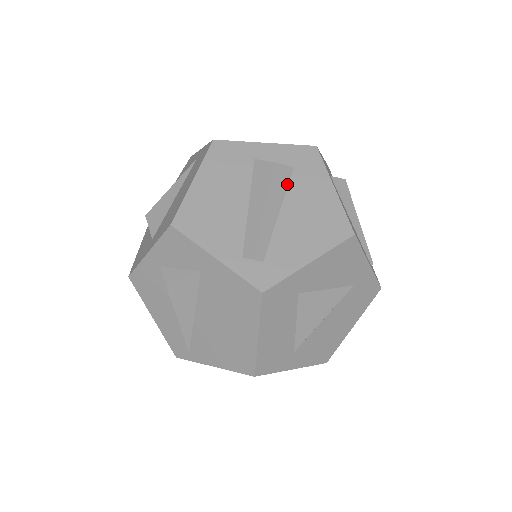
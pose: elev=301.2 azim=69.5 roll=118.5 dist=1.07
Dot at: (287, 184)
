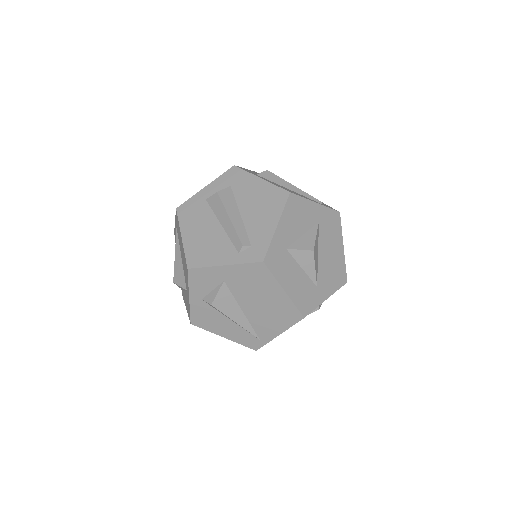
Dot at: (233, 197)
